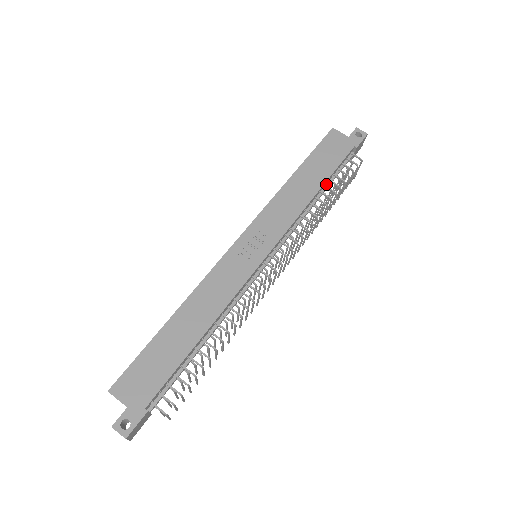
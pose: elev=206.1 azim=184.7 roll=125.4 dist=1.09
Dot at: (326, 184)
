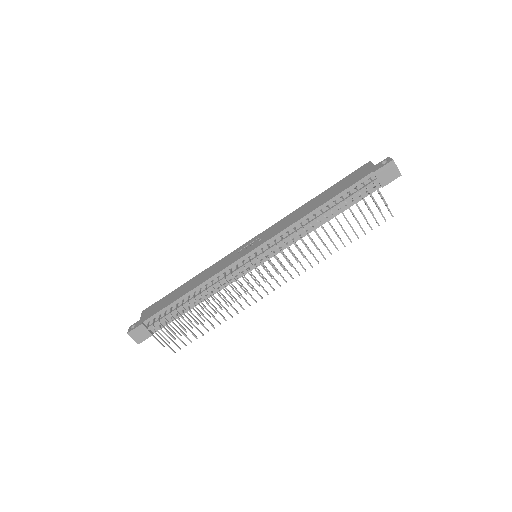
Dot at: (334, 205)
